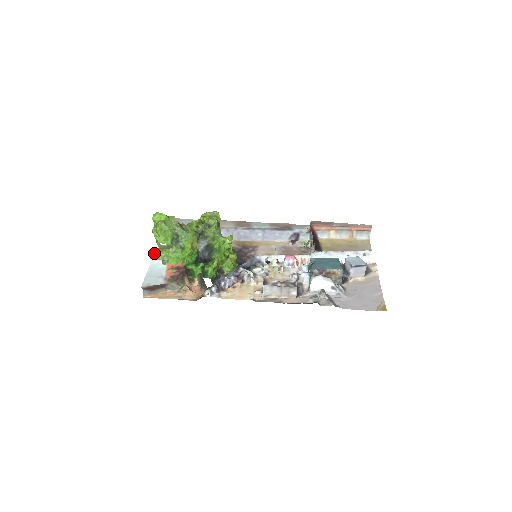
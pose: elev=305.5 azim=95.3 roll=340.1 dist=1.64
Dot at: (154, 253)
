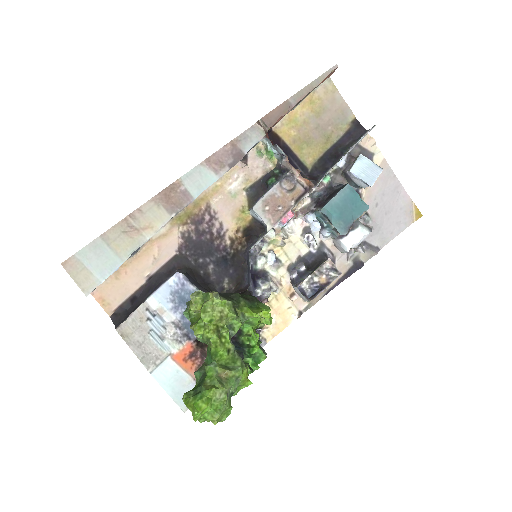
Dot at: occluded
